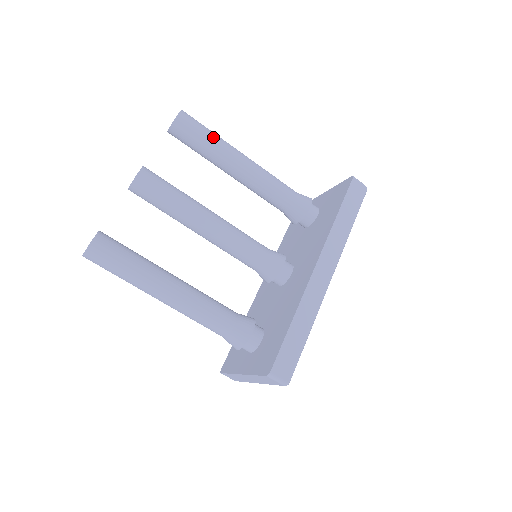
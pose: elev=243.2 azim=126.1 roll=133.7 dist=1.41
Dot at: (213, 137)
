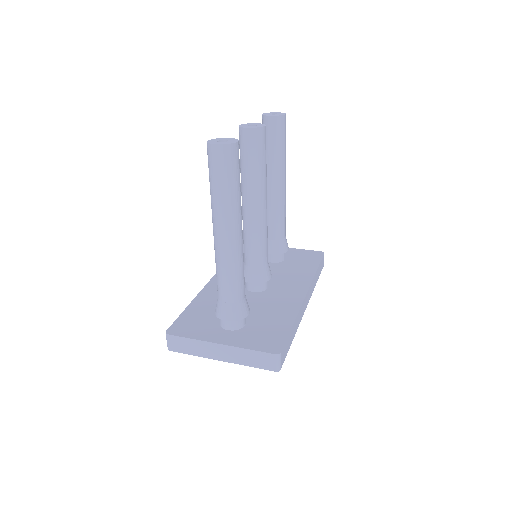
Dot at: occluded
